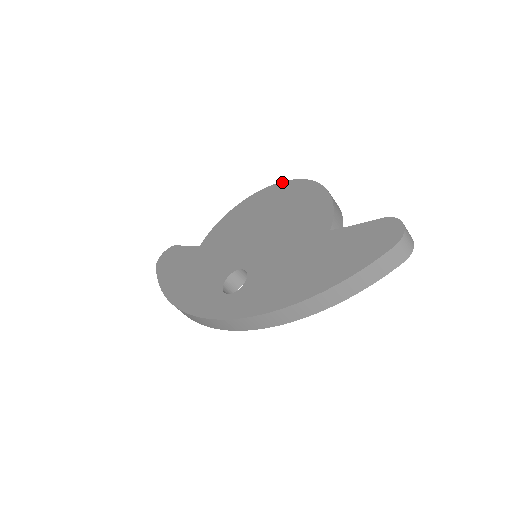
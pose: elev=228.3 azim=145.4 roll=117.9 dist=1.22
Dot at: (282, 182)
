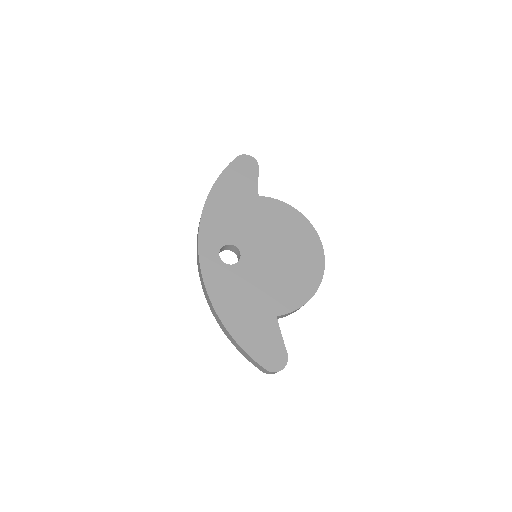
Dot at: occluded
